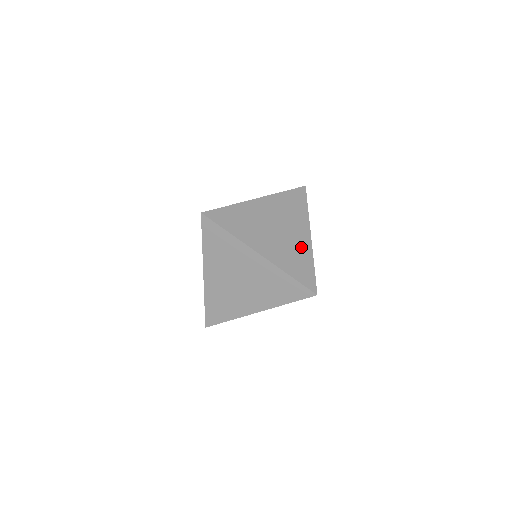
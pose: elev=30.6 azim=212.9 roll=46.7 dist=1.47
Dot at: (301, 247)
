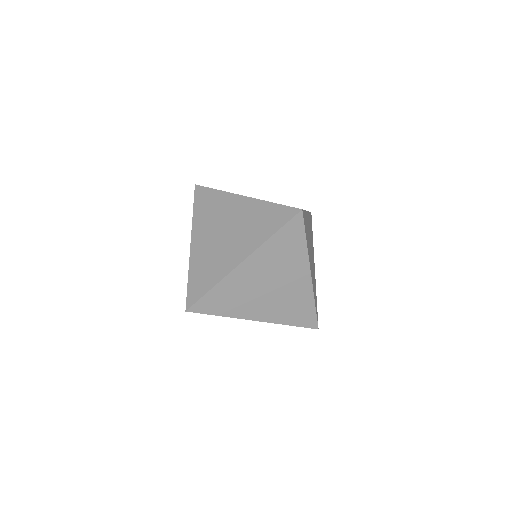
Dot at: occluded
